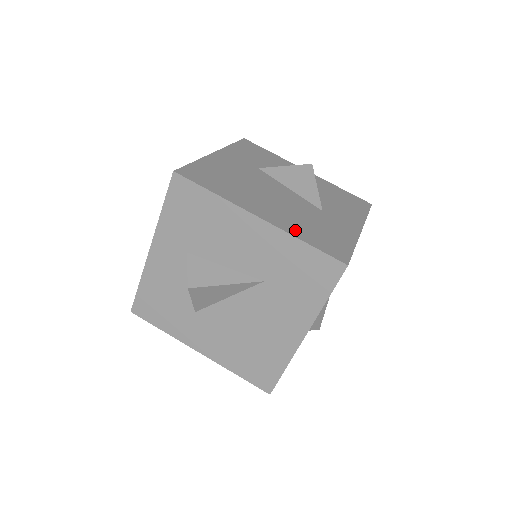
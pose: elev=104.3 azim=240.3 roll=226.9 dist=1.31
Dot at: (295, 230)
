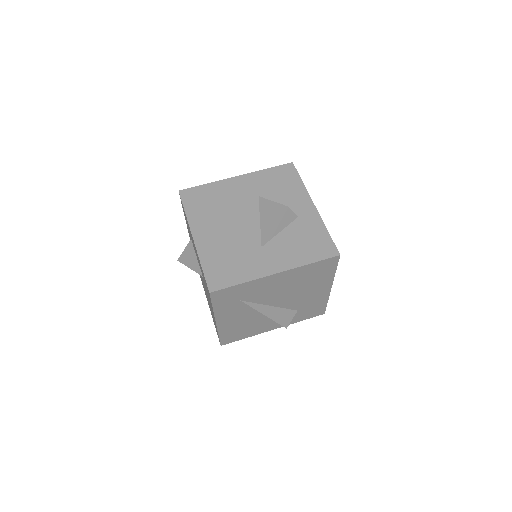
Dot at: (207, 255)
